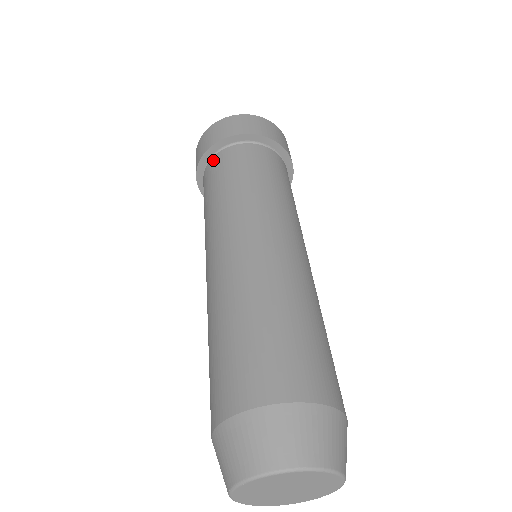
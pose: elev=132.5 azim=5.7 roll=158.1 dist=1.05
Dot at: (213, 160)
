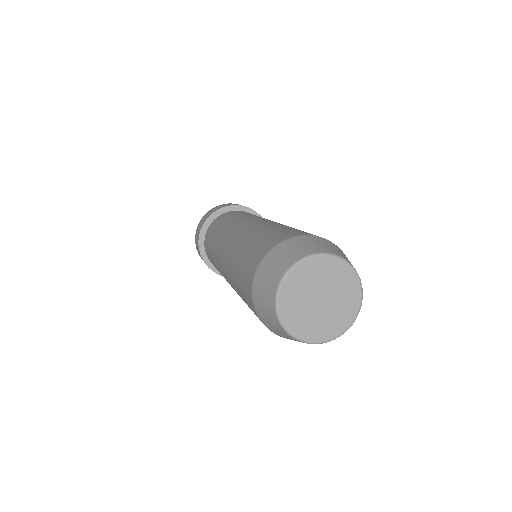
Dot at: (209, 226)
